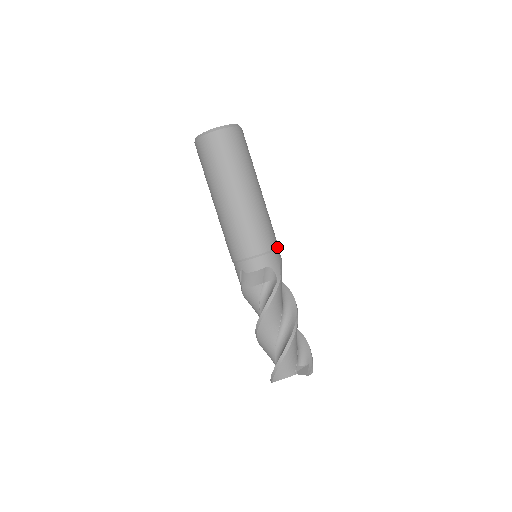
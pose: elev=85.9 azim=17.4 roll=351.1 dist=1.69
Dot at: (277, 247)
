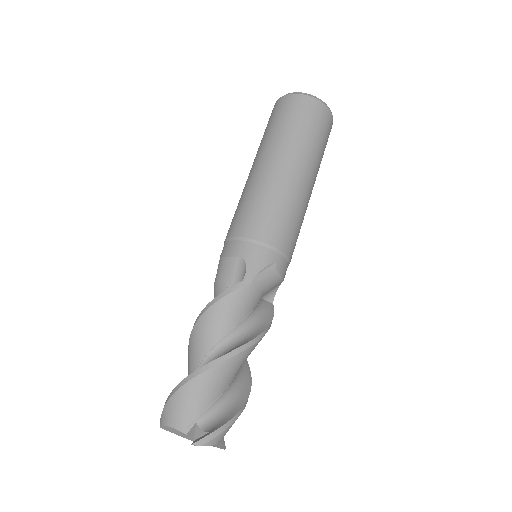
Dot at: (277, 248)
